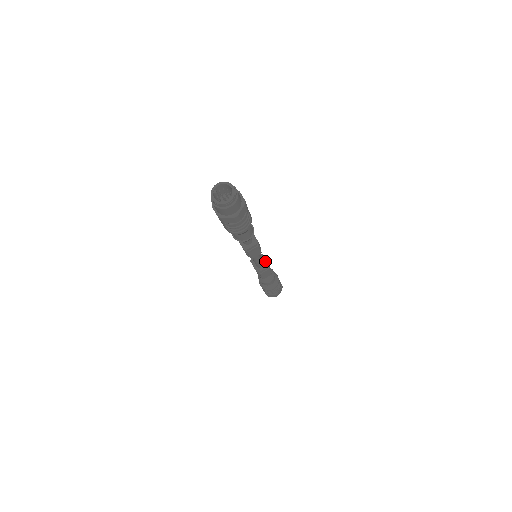
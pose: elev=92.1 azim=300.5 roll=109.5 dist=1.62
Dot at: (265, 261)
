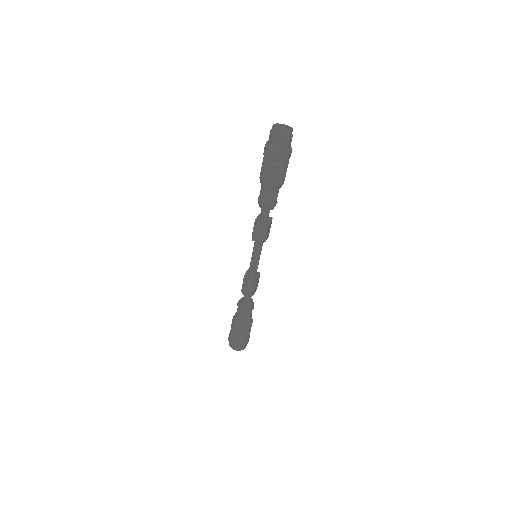
Dot at: (257, 277)
